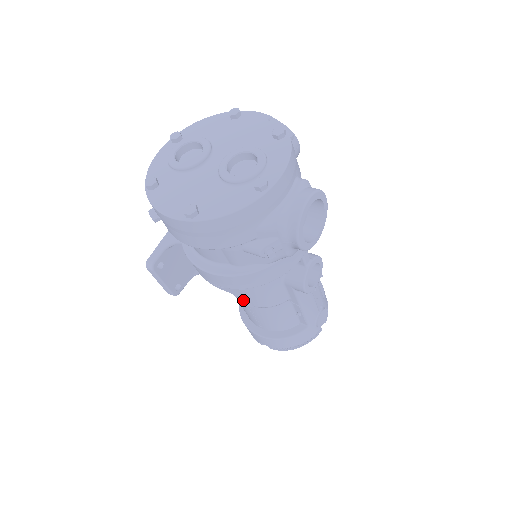
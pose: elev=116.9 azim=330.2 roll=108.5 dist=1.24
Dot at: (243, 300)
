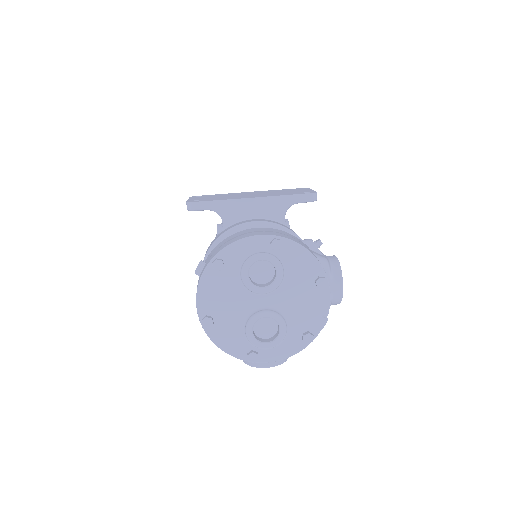
Dot at: occluded
